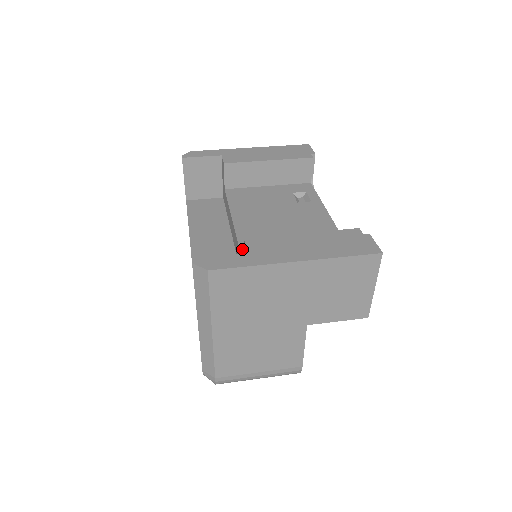
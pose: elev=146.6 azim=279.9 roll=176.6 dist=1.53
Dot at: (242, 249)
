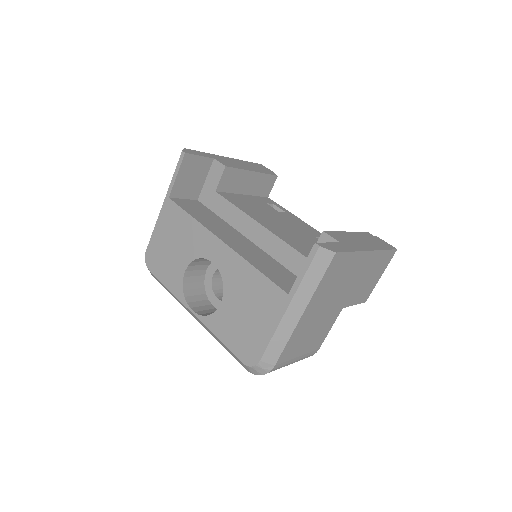
Dot at: (289, 244)
